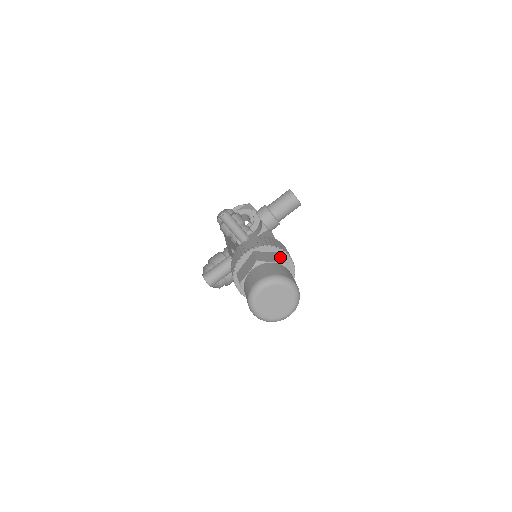
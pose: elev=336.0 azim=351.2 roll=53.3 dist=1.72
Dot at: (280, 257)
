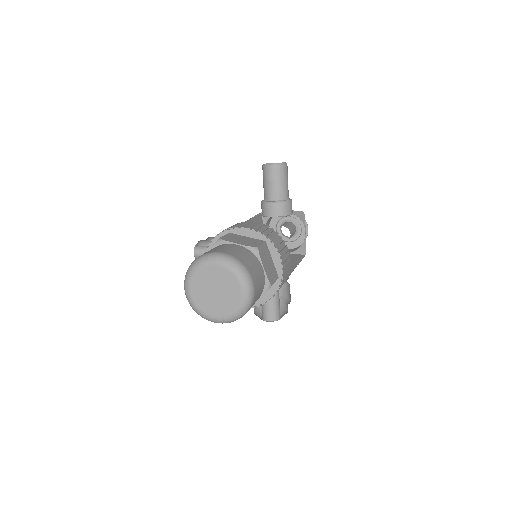
Dot at: occluded
